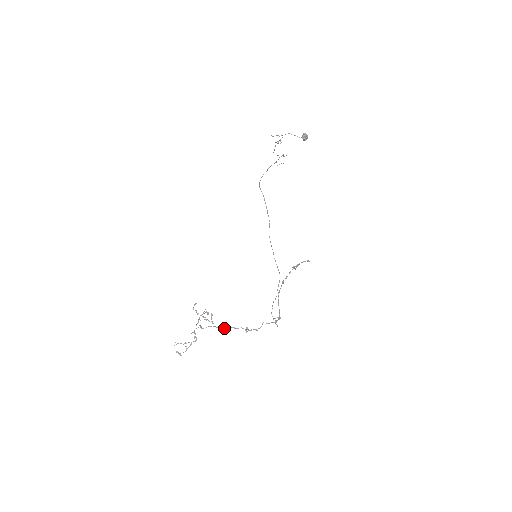
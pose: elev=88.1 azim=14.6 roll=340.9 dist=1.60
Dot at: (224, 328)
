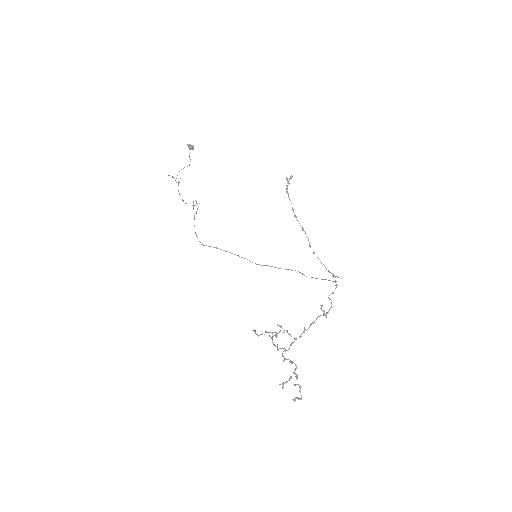
Dot at: (304, 330)
